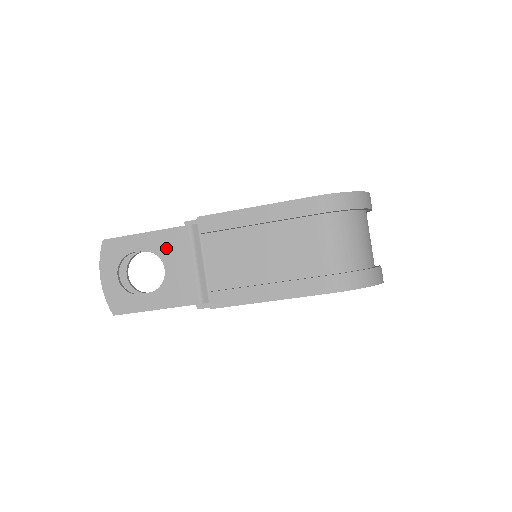
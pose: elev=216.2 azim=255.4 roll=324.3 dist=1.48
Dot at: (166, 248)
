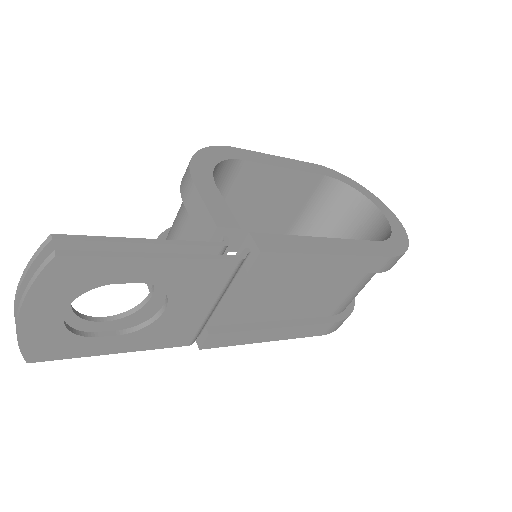
Dot at: (185, 284)
